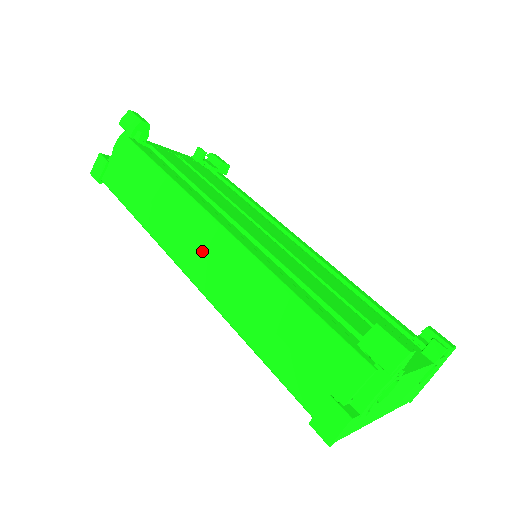
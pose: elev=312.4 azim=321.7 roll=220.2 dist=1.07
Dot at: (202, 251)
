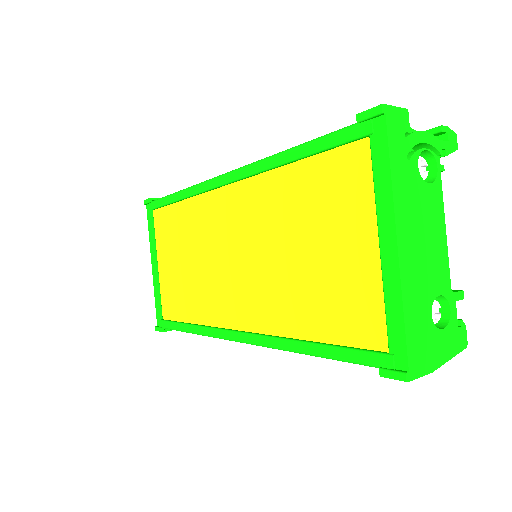
Dot at: occluded
